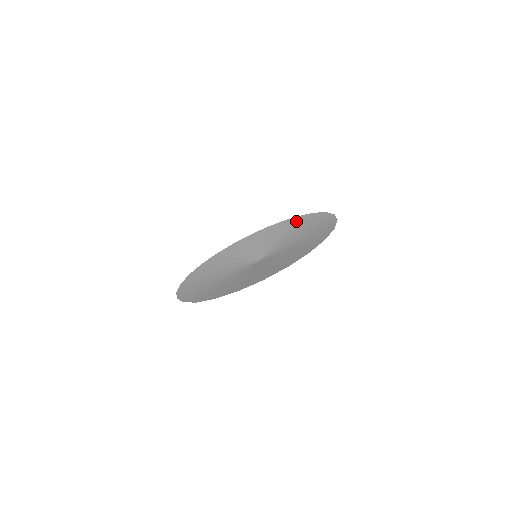
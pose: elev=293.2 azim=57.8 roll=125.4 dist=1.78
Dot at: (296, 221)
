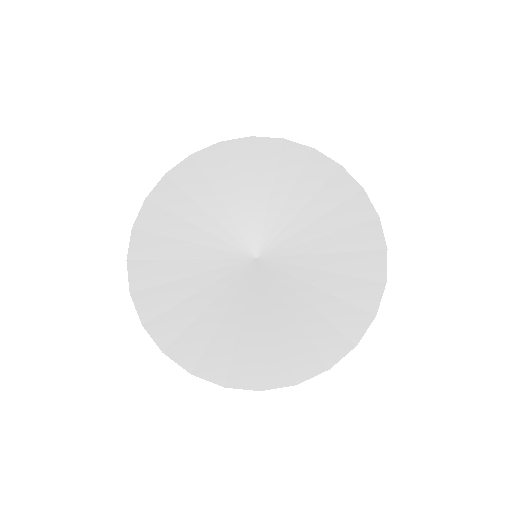
Dot at: (284, 157)
